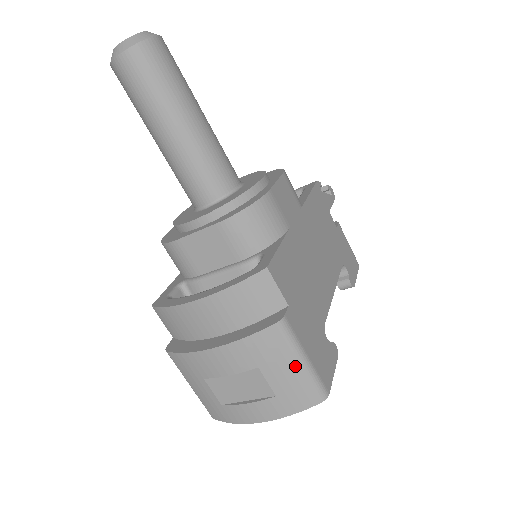
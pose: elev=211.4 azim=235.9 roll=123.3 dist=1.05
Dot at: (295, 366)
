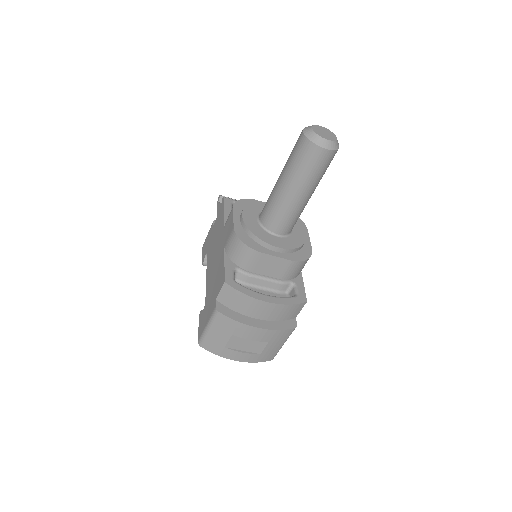
Dot at: (280, 345)
